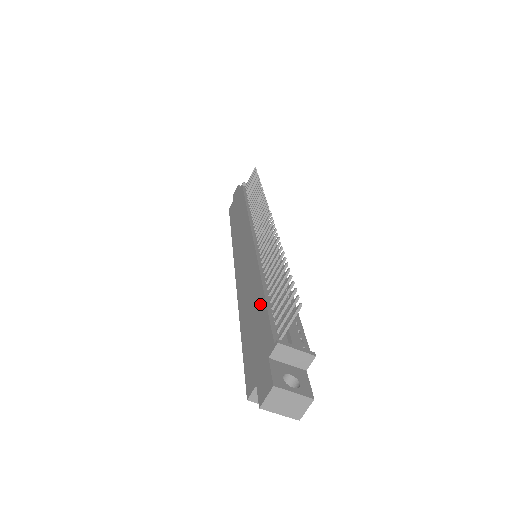
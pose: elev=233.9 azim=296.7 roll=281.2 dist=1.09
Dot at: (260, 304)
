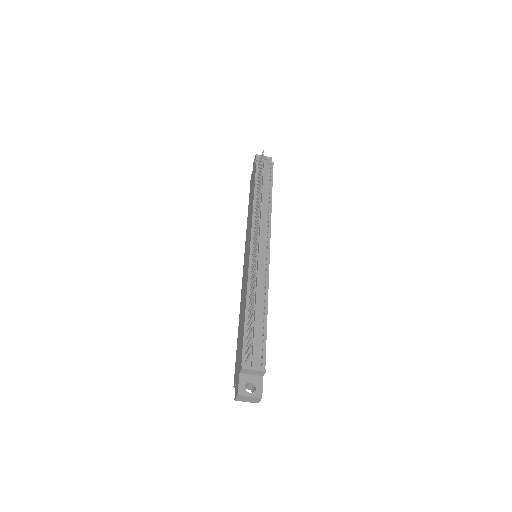
Dot at: (243, 324)
